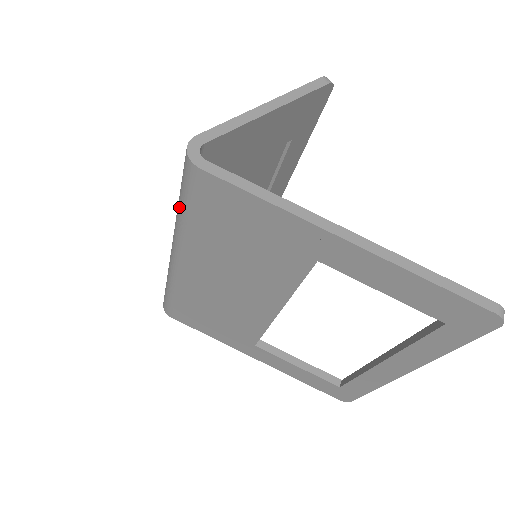
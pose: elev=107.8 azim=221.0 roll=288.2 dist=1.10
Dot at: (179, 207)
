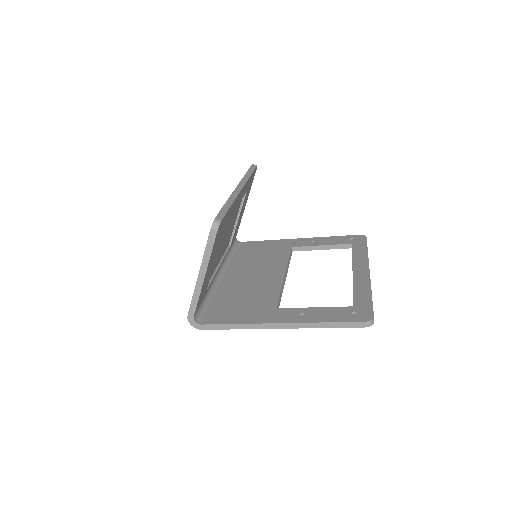
Dot at: occluded
